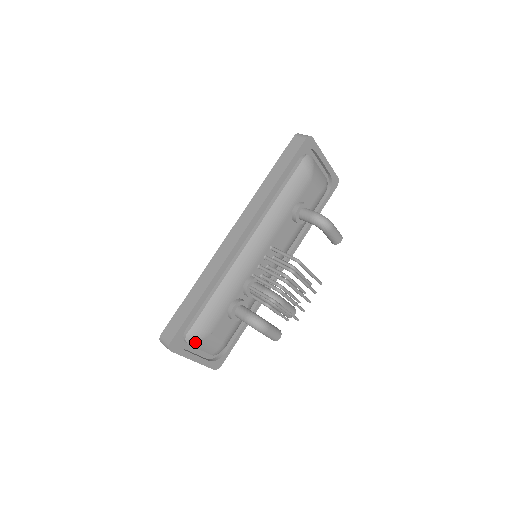
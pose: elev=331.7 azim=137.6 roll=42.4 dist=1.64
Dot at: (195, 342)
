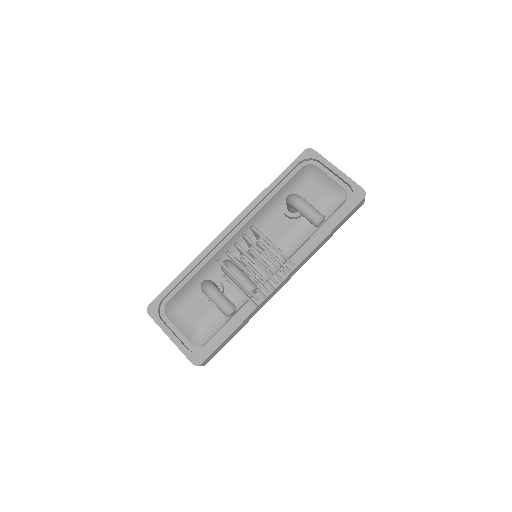
Dot at: (170, 313)
